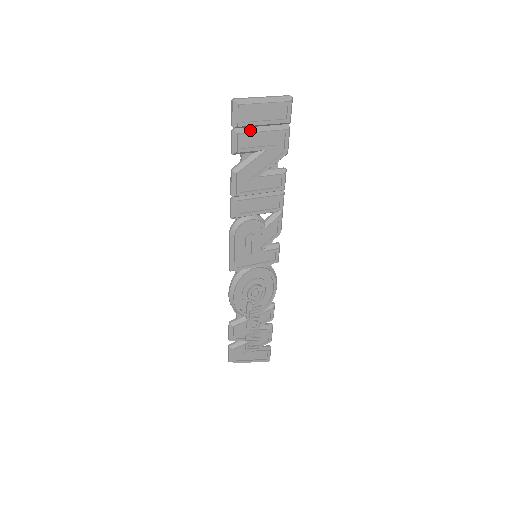
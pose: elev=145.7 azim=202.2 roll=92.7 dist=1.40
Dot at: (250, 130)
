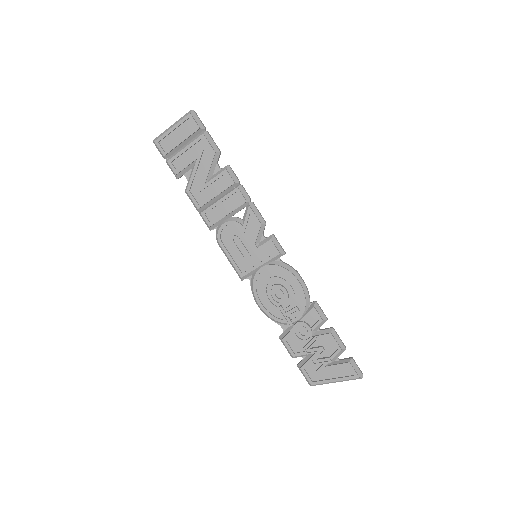
Dot at: (176, 153)
